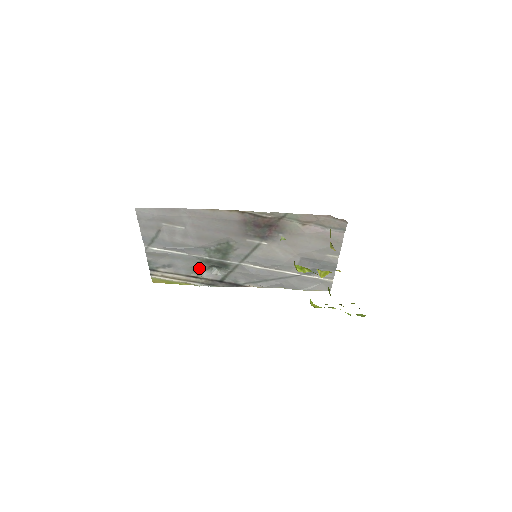
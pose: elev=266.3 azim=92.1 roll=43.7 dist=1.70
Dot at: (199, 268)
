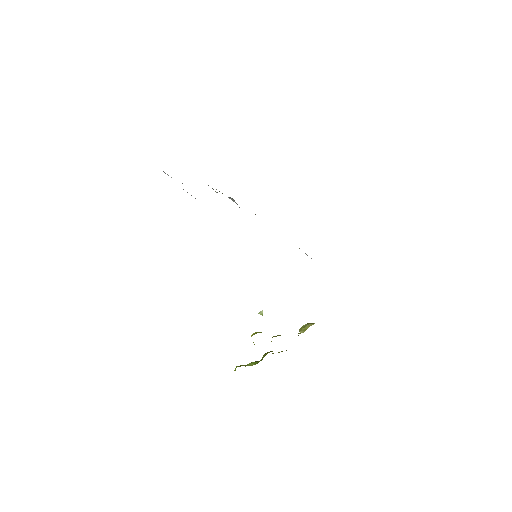
Dot at: occluded
